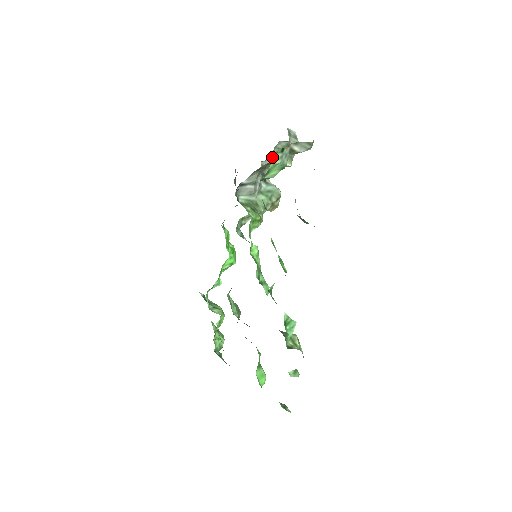
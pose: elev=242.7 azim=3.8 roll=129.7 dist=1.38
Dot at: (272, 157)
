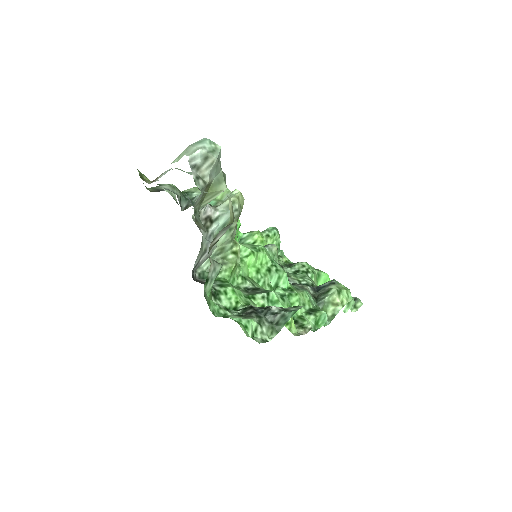
Dot at: (199, 207)
